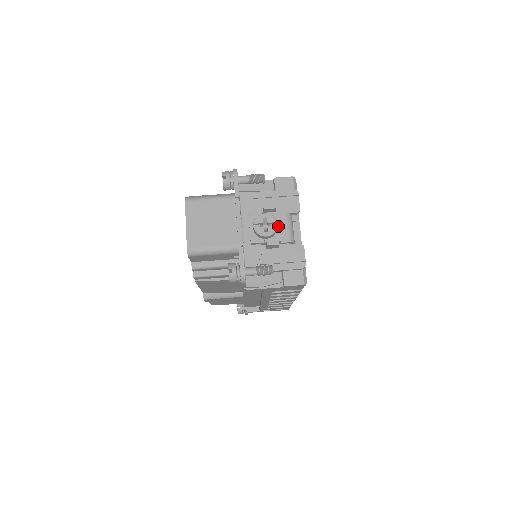
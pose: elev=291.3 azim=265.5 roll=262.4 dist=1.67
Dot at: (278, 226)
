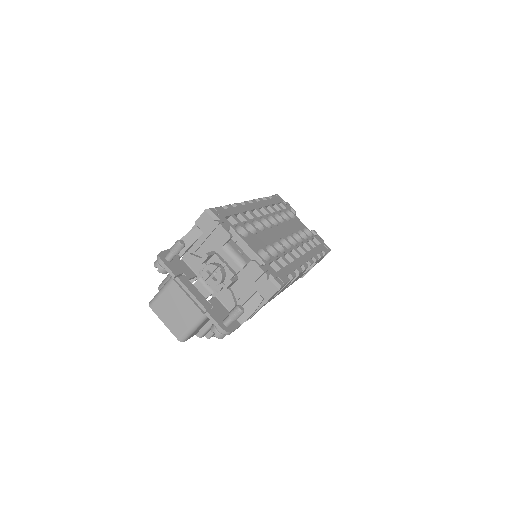
Dot at: (223, 265)
